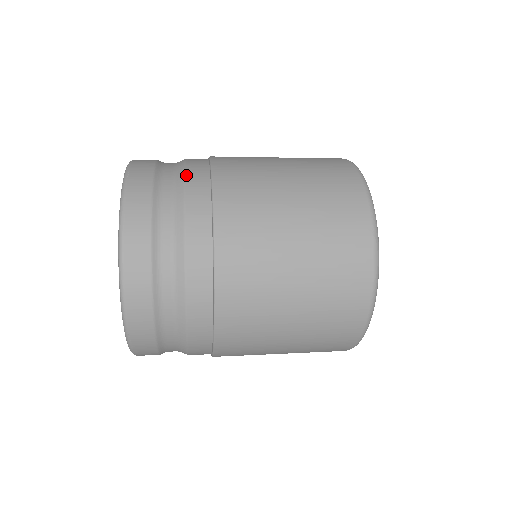
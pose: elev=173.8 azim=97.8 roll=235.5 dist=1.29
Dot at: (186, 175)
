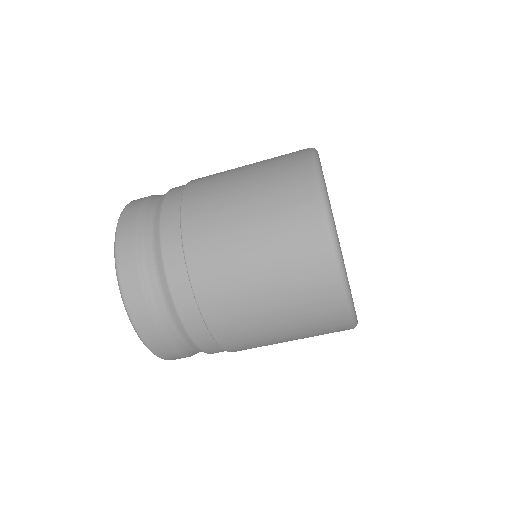
Dot at: occluded
